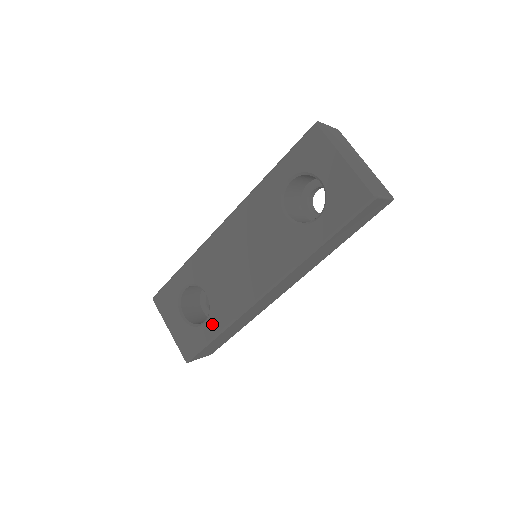
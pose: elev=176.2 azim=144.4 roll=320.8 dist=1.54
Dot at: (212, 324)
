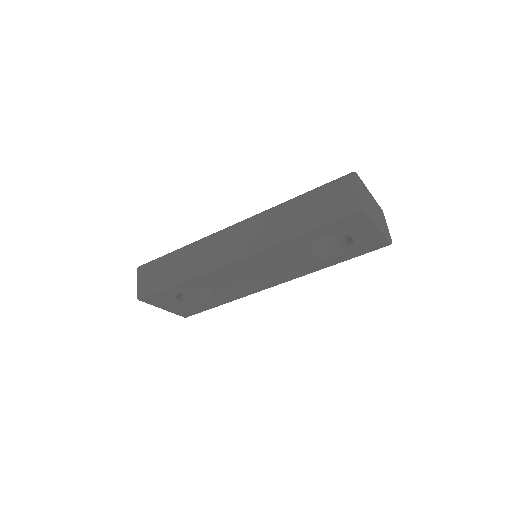
Dot at: (218, 302)
